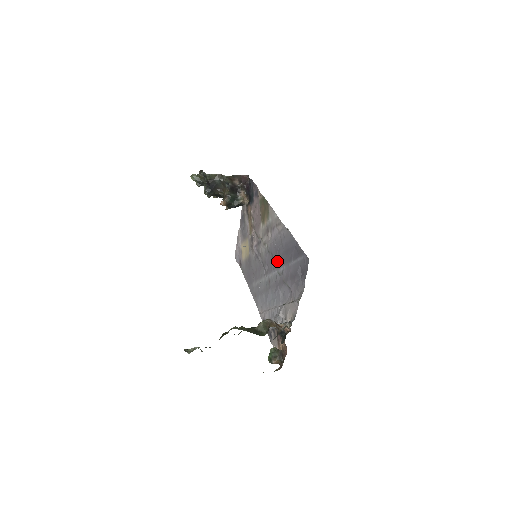
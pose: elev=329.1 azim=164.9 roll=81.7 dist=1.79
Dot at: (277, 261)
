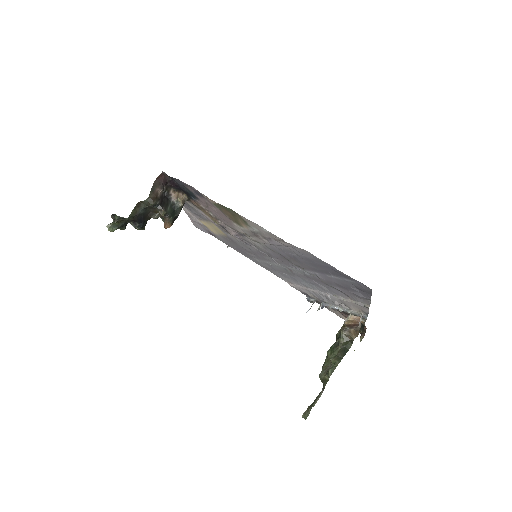
Dot at: (297, 264)
